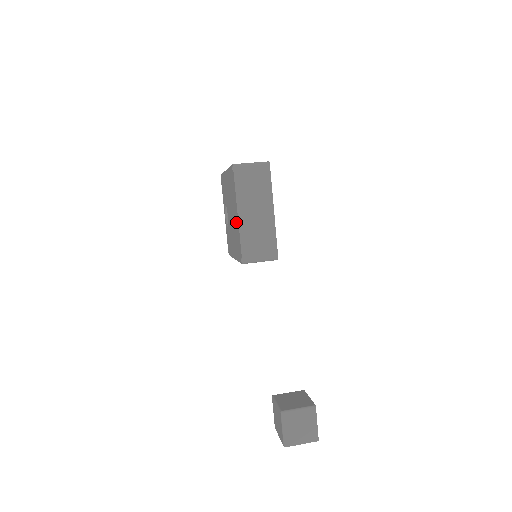
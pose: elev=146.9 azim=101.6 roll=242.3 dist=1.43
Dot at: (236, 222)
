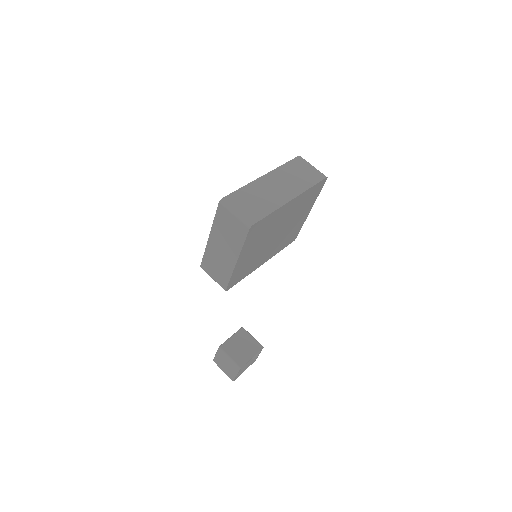
Dot at: occluded
